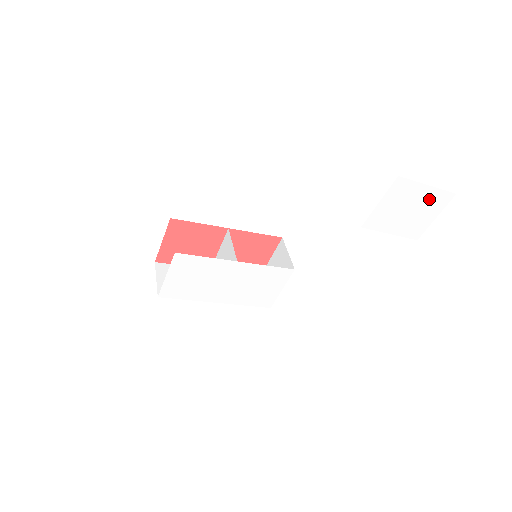
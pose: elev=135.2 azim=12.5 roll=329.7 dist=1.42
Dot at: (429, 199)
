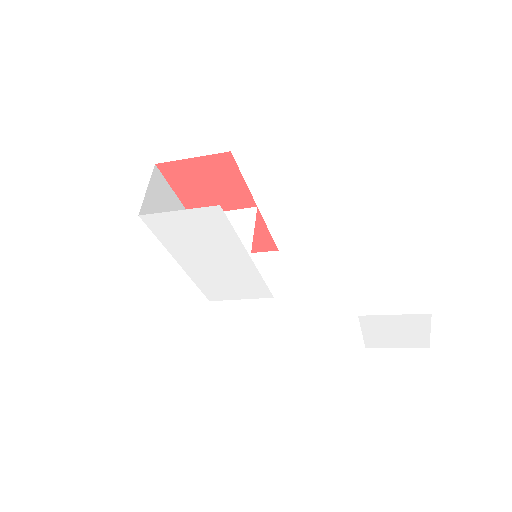
Dot at: (415, 337)
